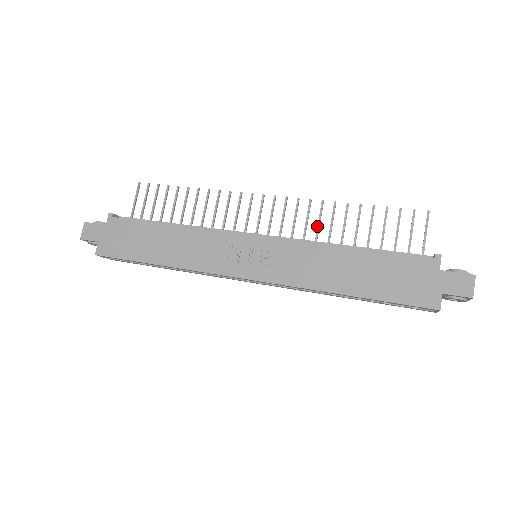
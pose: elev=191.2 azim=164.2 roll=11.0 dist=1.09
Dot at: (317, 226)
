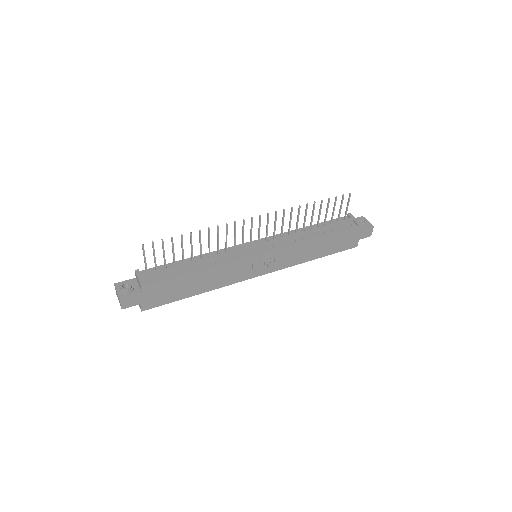
Dot at: (290, 223)
